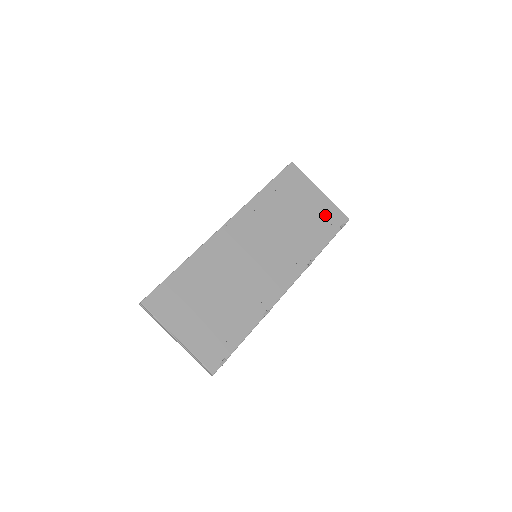
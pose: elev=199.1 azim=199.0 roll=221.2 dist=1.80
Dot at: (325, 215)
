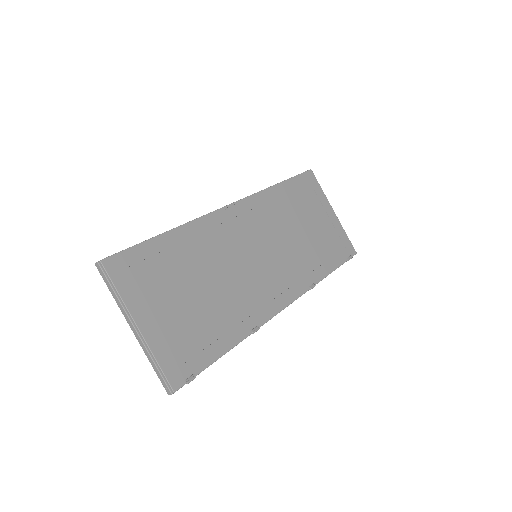
Dot at: (335, 239)
